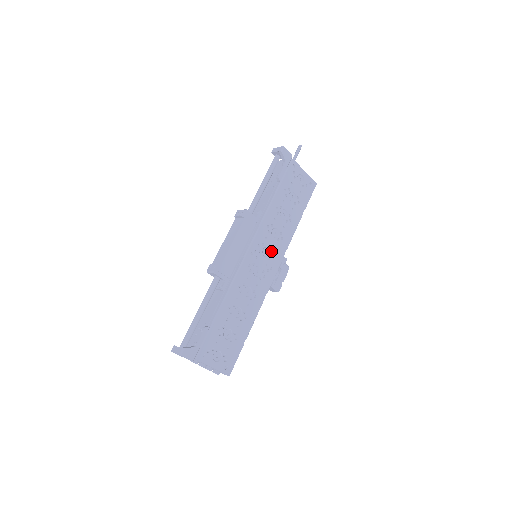
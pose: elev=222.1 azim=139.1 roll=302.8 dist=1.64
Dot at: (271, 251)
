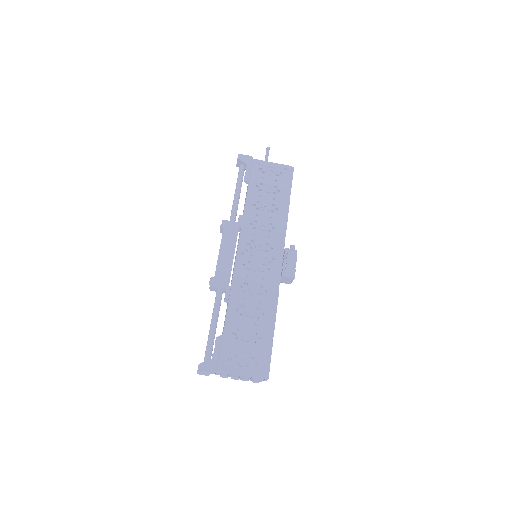
Dot at: (268, 244)
